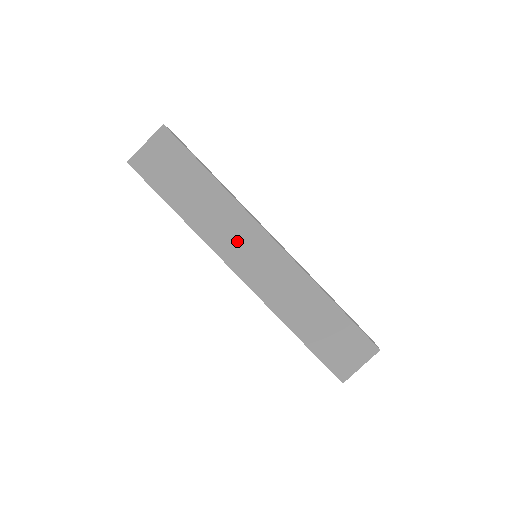
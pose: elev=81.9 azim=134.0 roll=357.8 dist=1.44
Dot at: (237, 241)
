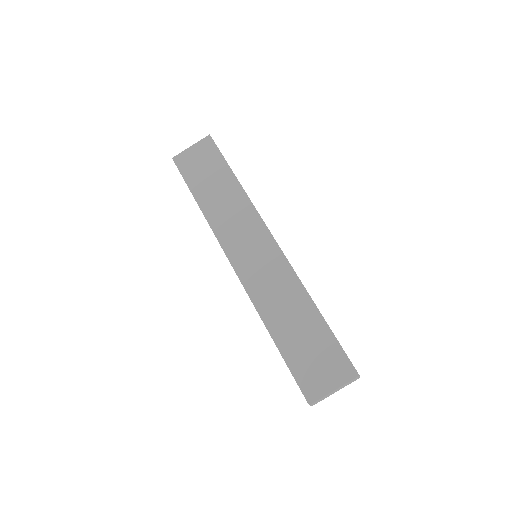
Dot at: (240, 234)
